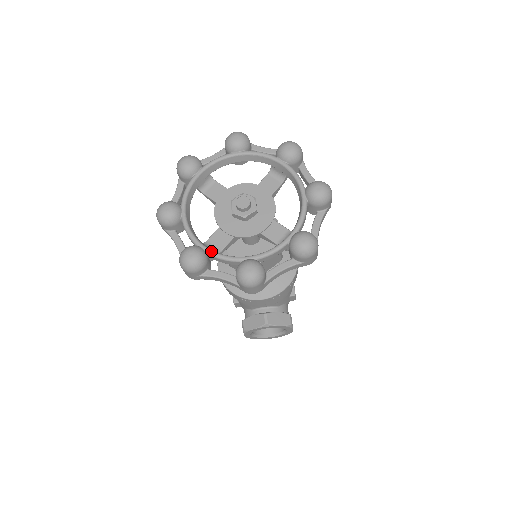
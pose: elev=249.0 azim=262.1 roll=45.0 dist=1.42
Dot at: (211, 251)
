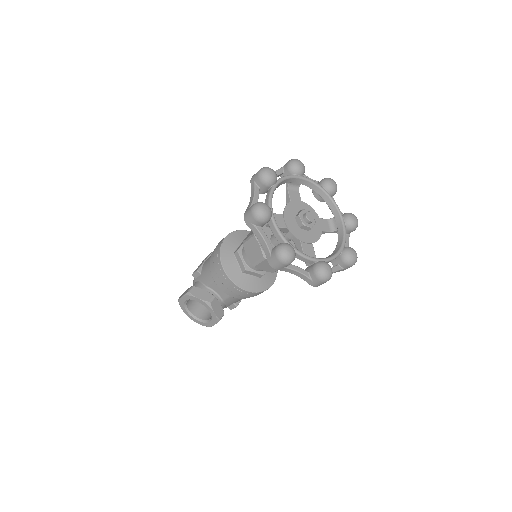
Dot at: (275, 220)
